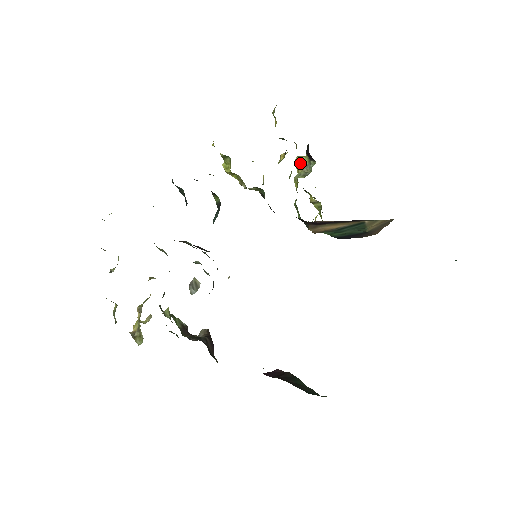
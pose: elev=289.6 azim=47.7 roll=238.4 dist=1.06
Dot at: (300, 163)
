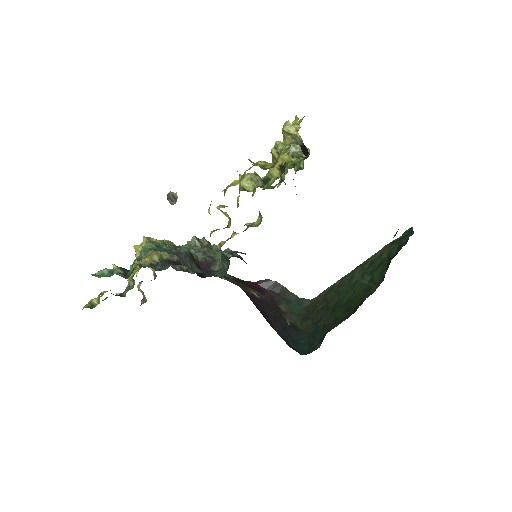
Dot at: (289, 135)
